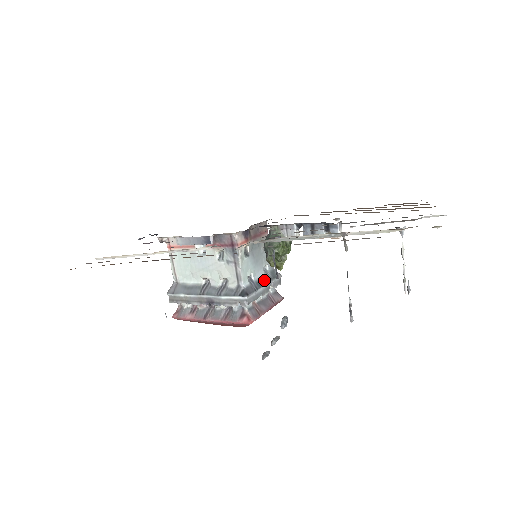
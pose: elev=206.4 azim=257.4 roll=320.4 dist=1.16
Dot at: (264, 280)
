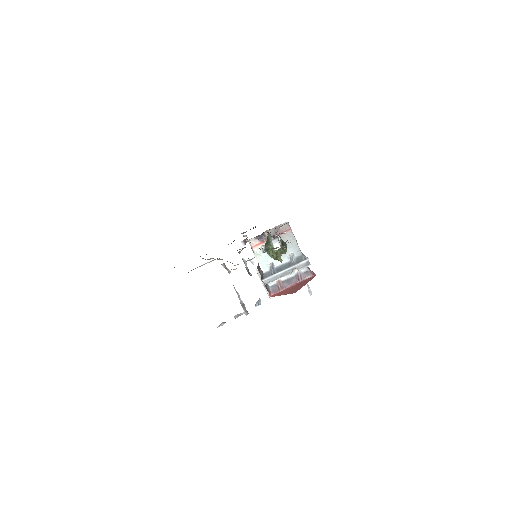
Dot at: (285, 266)
